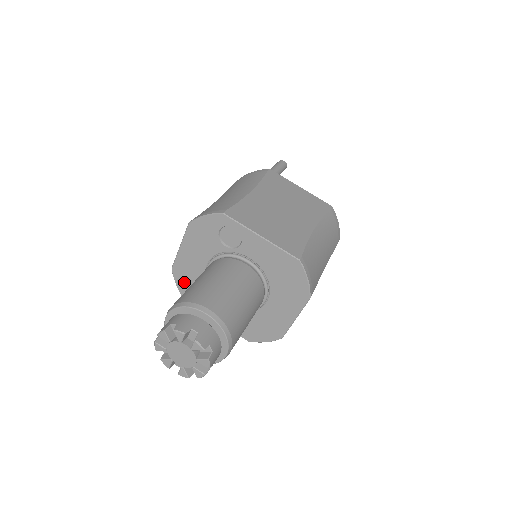
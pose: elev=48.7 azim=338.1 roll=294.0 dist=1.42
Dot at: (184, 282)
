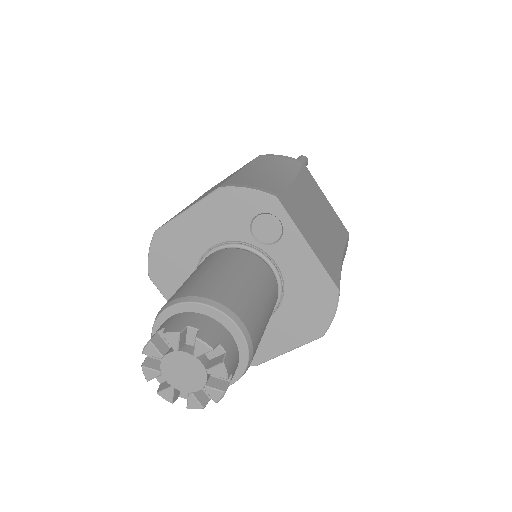
Dot at: (163, 254)
